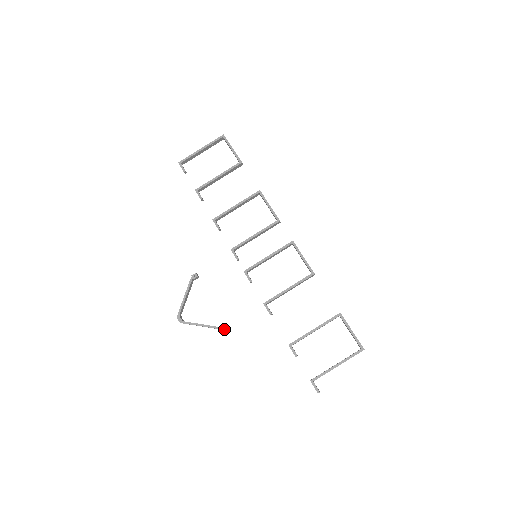
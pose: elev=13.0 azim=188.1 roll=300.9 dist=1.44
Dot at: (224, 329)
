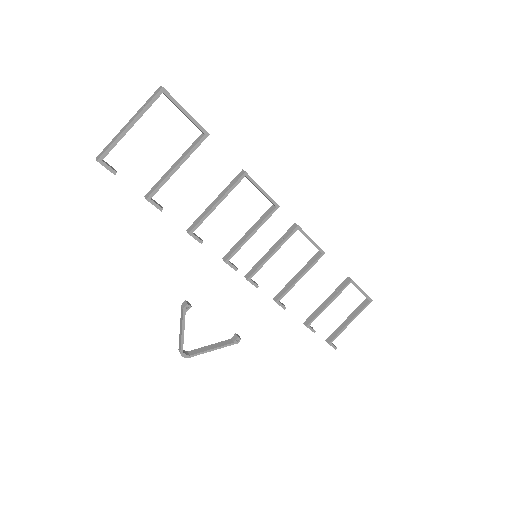
Dot at: (236, 340)
